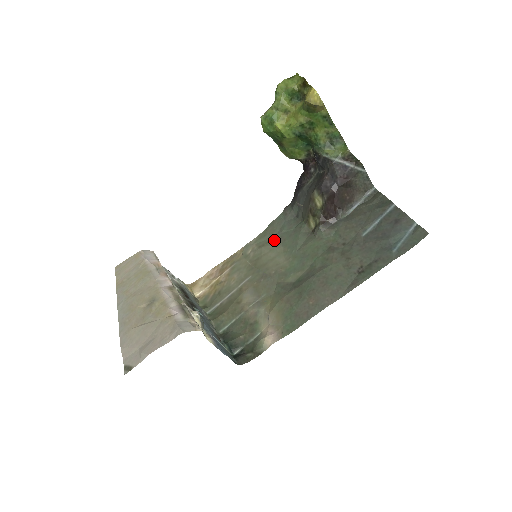
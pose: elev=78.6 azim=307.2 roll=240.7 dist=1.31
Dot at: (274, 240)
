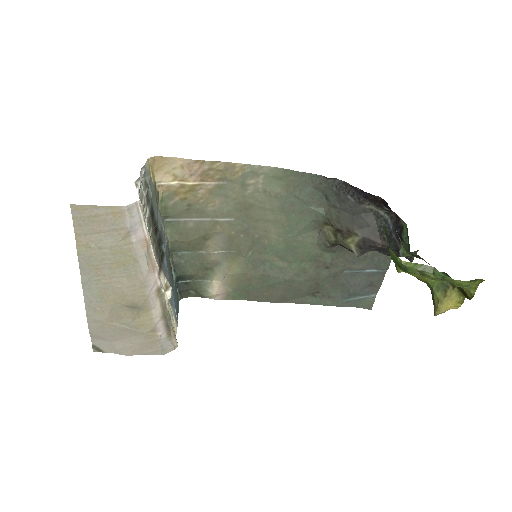
Dot at: (284, 200)
